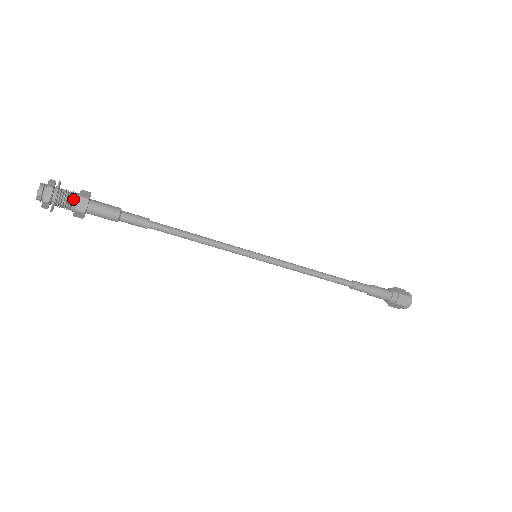
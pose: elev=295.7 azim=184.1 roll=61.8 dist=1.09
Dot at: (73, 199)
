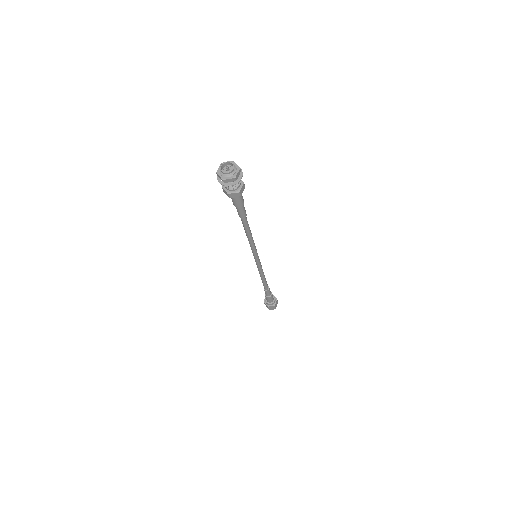
Dot at: (235, 188)
